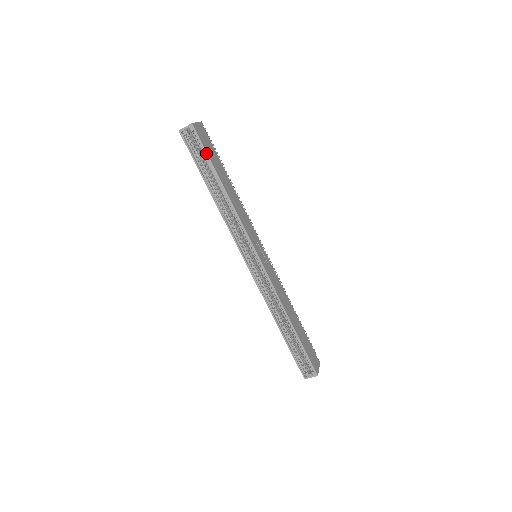
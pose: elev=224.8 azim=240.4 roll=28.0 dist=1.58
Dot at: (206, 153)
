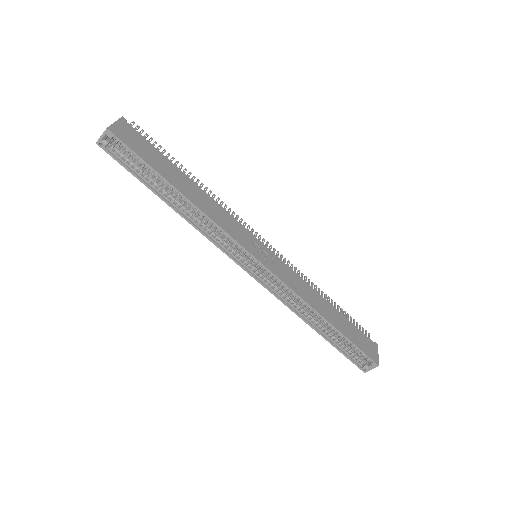
Dot at: (141, 159)
